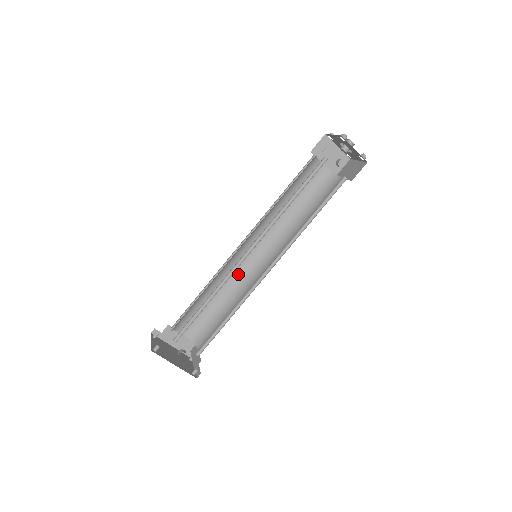
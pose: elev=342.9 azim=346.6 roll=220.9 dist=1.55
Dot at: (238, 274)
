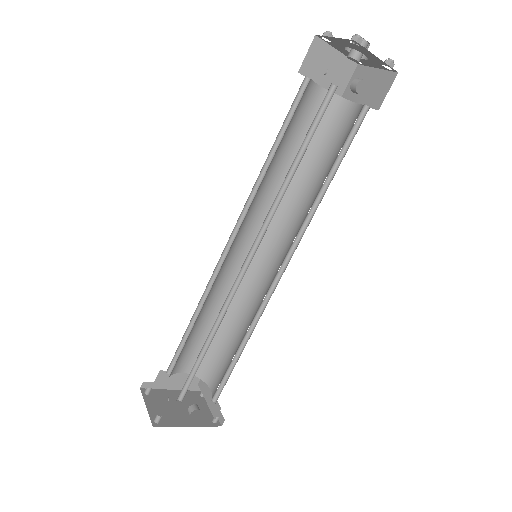
Dot at: (234, 279)
